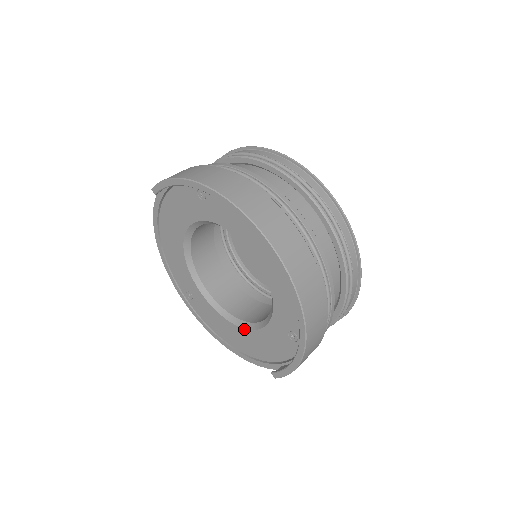
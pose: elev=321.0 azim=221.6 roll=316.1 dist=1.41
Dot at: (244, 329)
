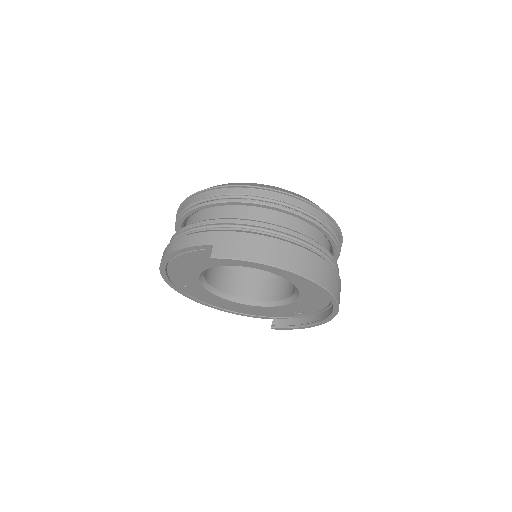
Dot at: (246, 305)
